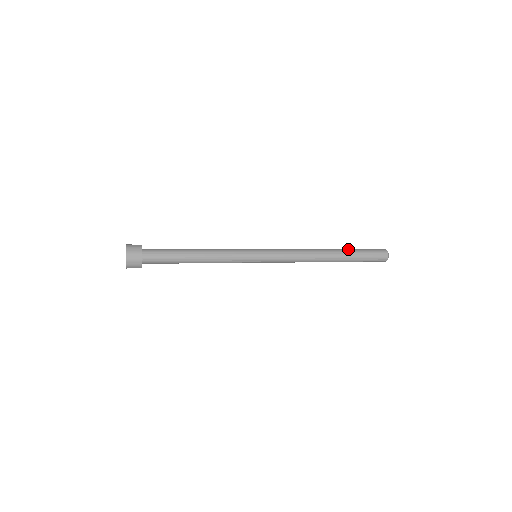
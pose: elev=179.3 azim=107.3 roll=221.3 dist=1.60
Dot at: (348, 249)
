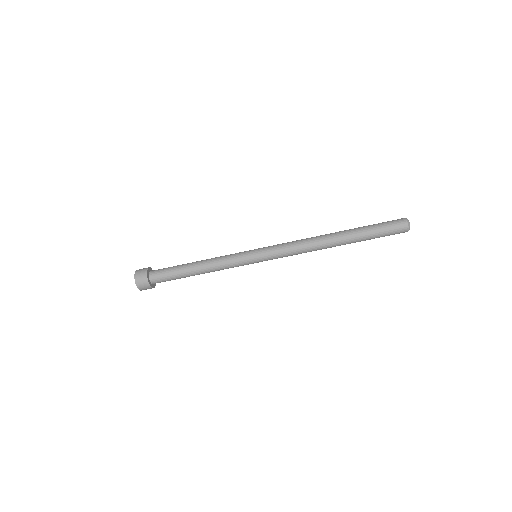
Dot at: occluded
